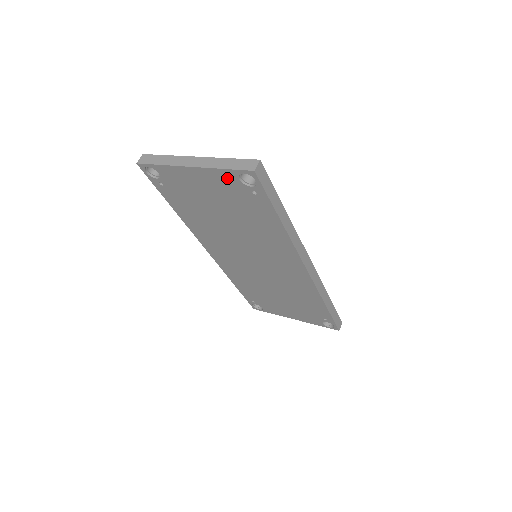
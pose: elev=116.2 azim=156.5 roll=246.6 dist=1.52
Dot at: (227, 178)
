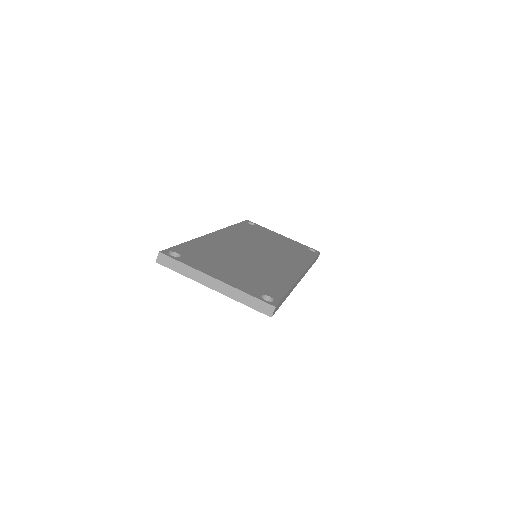
Dot at: occluded
